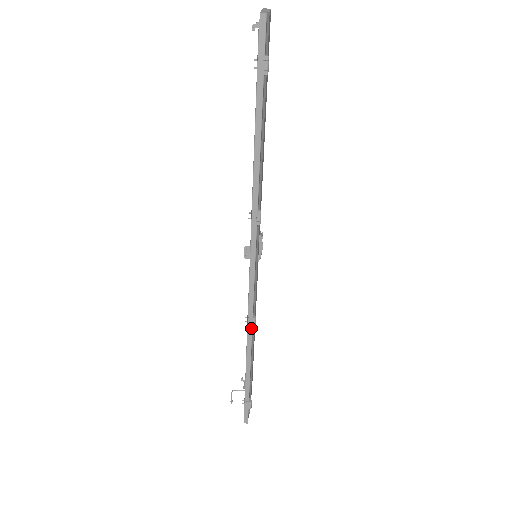
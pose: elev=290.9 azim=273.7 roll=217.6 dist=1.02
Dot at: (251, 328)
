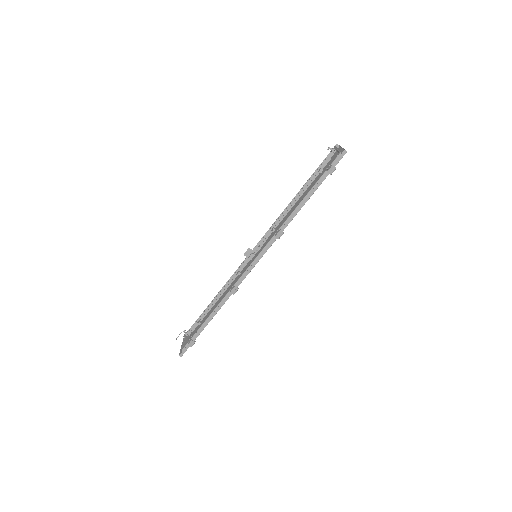
Dot at: (231, 294)
